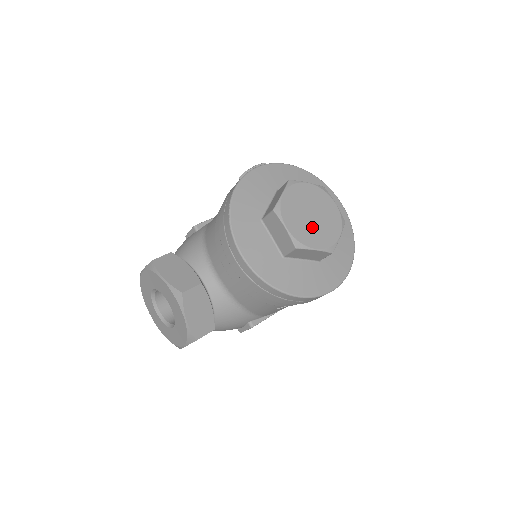
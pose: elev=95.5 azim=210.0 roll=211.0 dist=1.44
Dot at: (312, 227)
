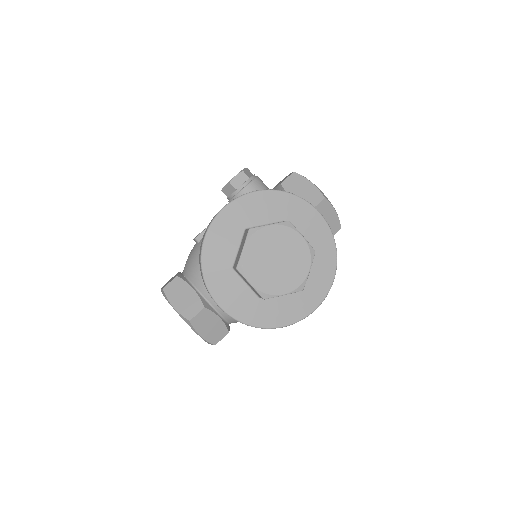
Dot at: (278, 273)
